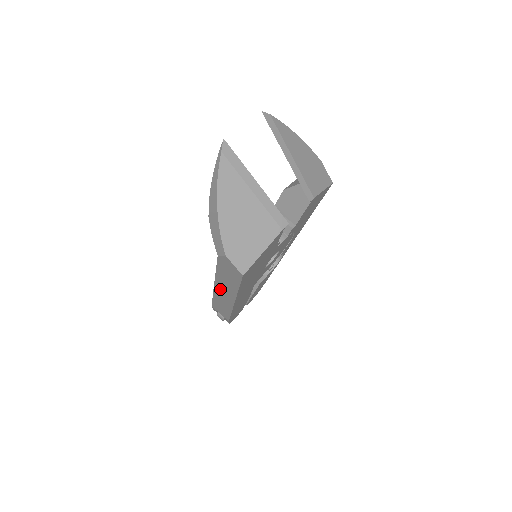
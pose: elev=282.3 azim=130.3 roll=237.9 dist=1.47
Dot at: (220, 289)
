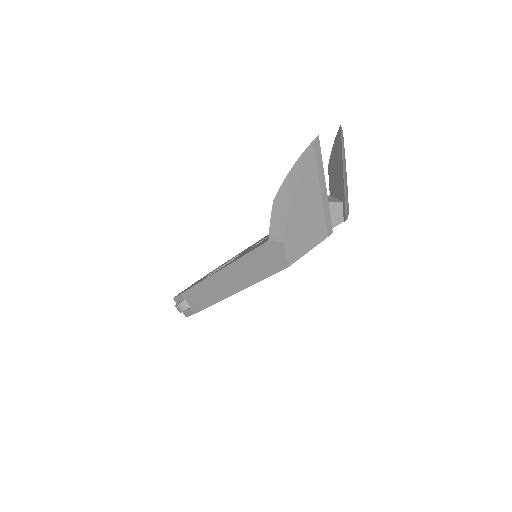
Dot at: (225, 276)
